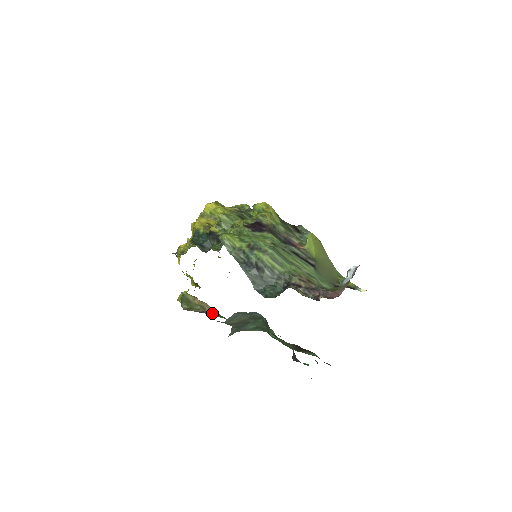
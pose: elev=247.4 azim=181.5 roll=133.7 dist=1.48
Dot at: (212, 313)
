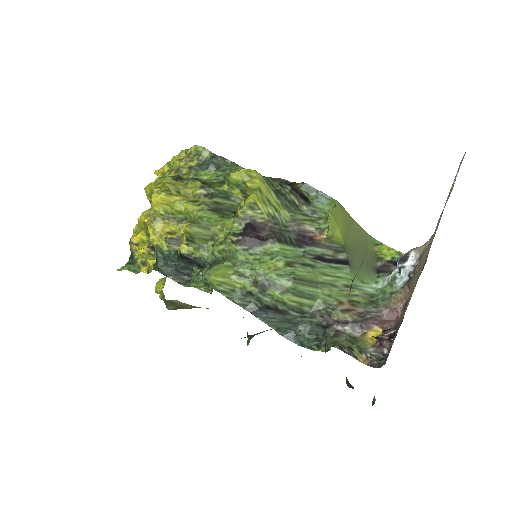
Dot at: occluded
